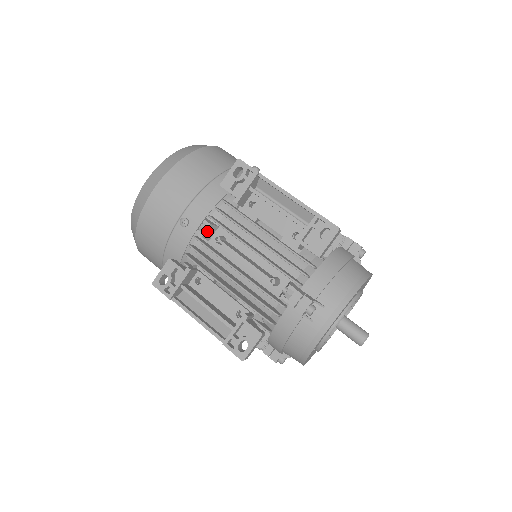
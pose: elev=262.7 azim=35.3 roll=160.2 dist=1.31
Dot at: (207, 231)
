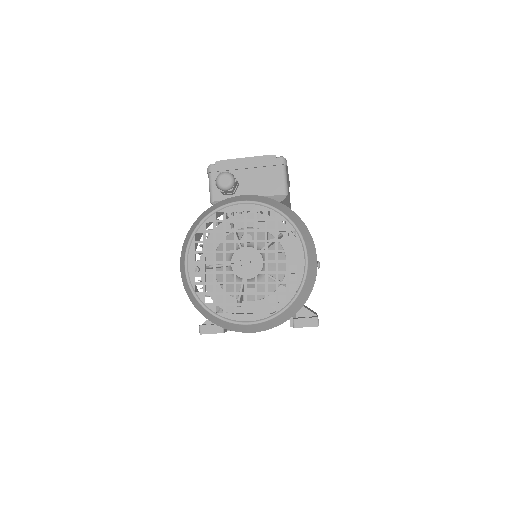
Dot at: occluded
